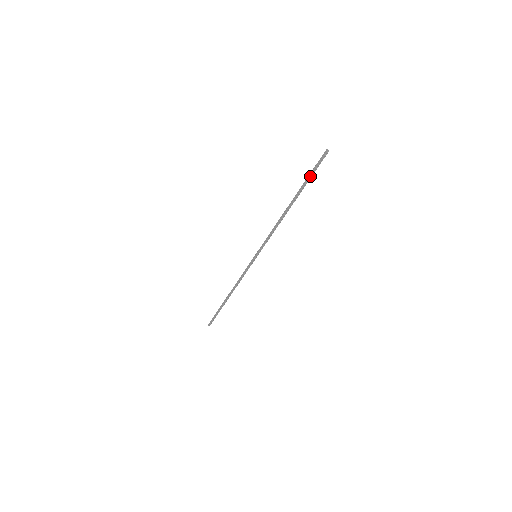
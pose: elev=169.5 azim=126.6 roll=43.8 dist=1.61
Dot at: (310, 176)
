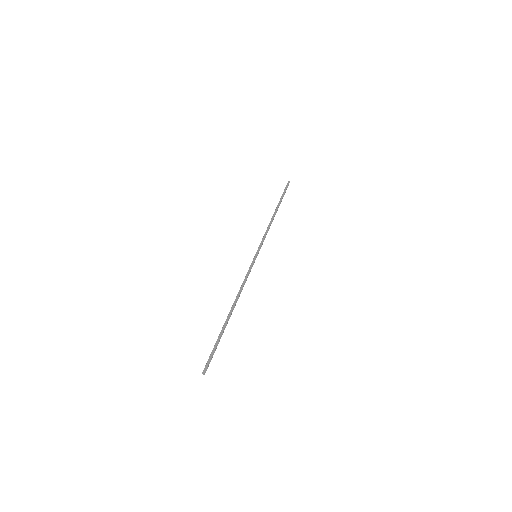
Dot at: (284, 193)
